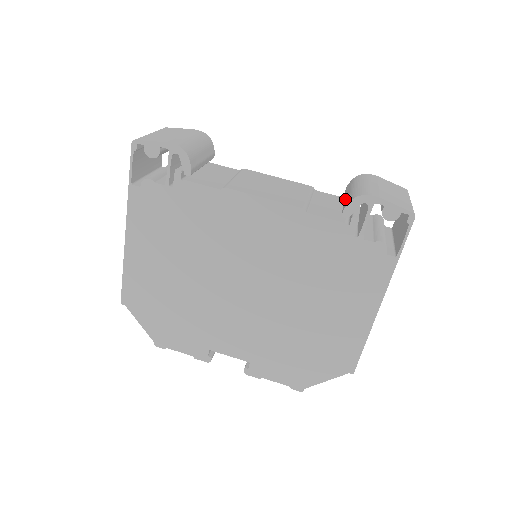
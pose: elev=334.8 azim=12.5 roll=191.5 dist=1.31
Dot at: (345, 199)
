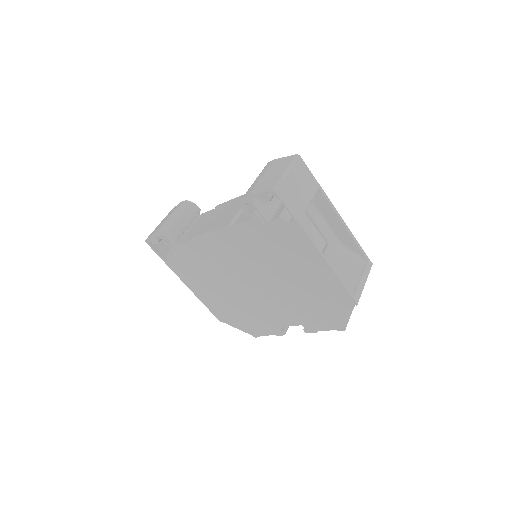
Dot at: occluded
